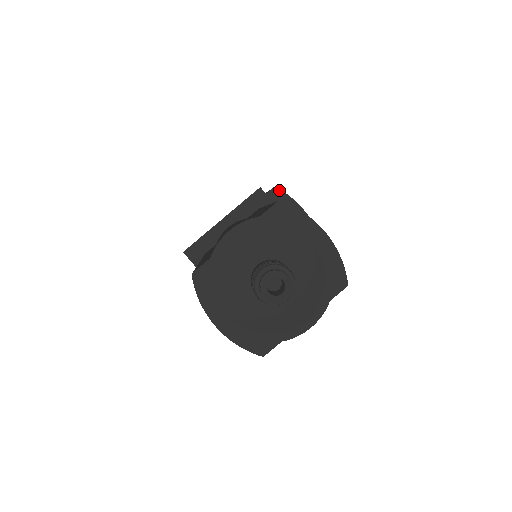
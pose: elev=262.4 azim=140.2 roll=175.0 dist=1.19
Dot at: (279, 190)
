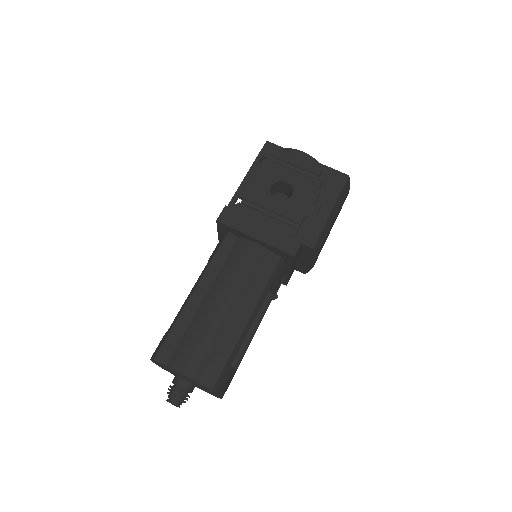
Dot at: (313, 251)
